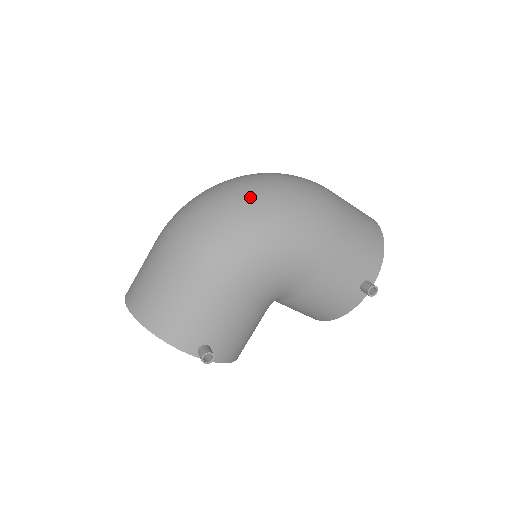
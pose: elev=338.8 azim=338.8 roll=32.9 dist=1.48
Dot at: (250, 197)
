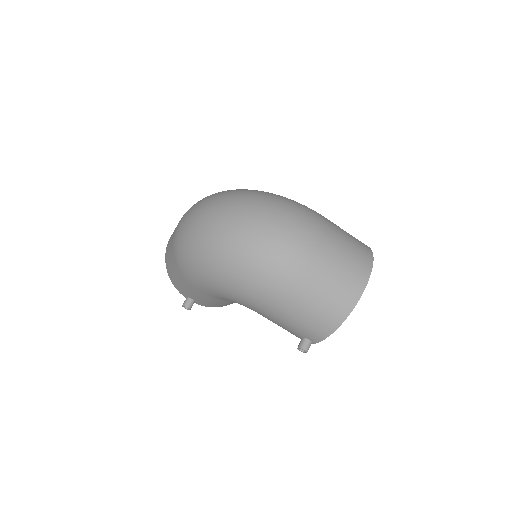
Dot at: (214, 243)
